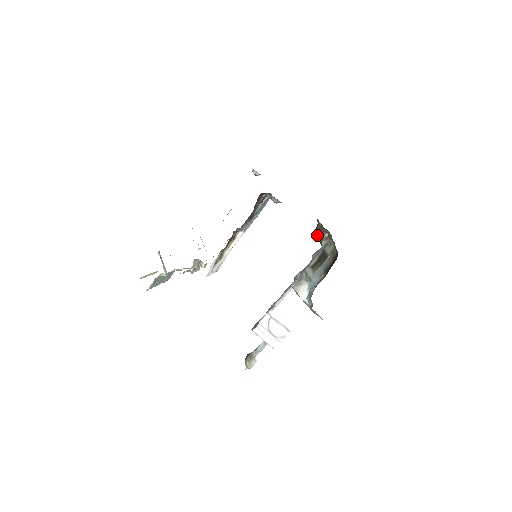
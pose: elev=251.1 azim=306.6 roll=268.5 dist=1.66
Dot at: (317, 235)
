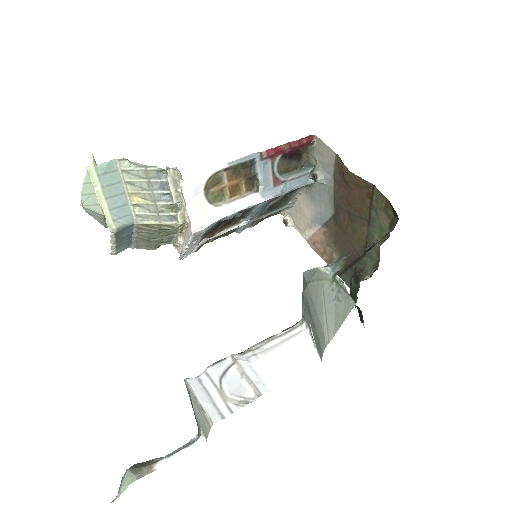
Dot at: (353, 279)
